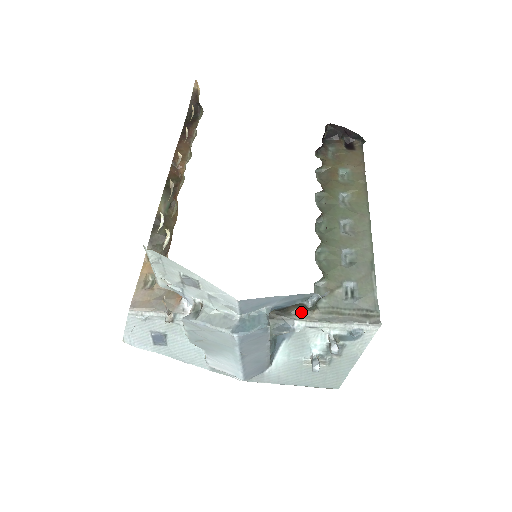
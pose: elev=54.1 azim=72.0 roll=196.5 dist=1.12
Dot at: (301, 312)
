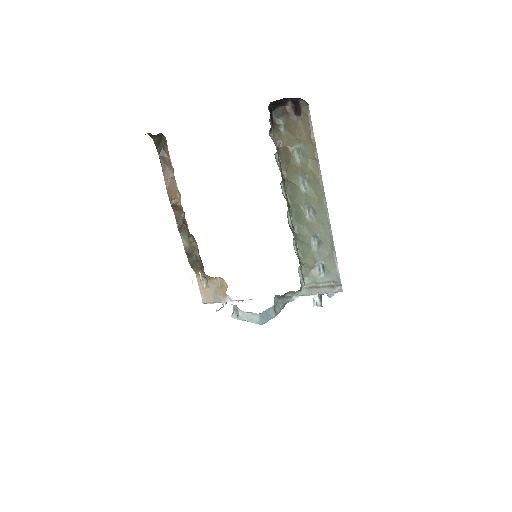
Dot at: (294, 292)
